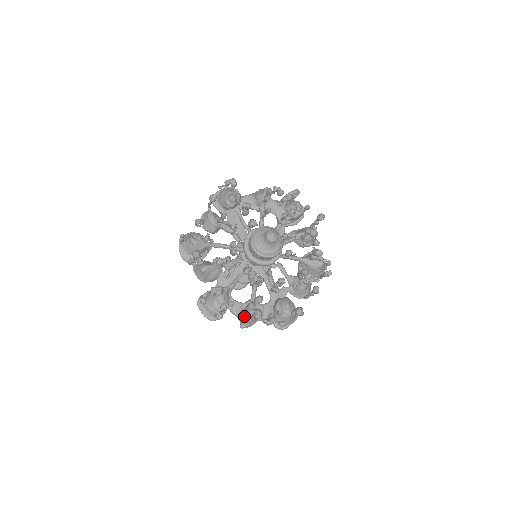
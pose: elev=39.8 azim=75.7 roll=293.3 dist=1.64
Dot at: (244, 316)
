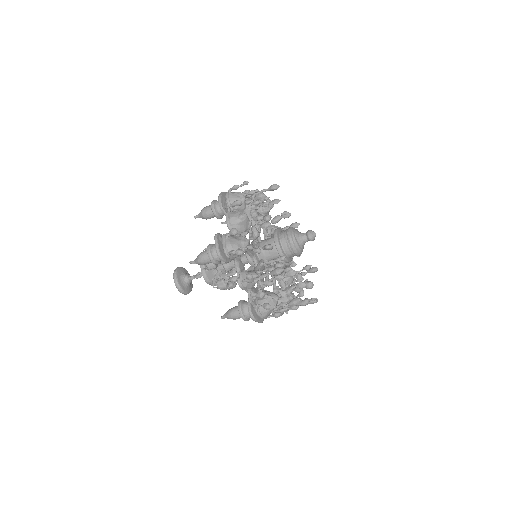
Dot at: occluded
